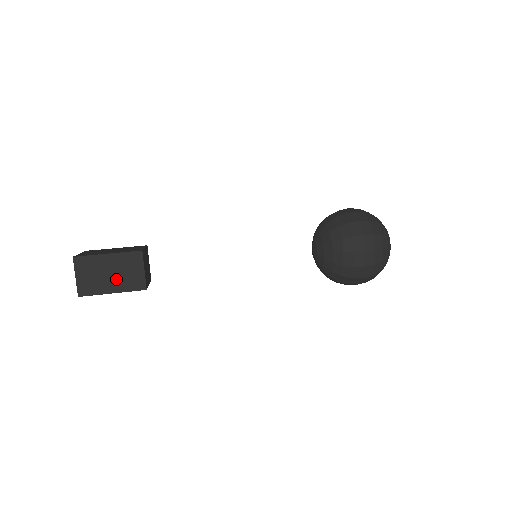
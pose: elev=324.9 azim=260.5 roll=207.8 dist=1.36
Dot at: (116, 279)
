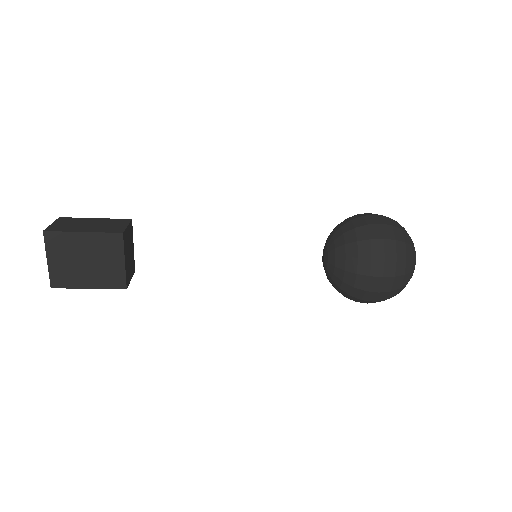
Dot at: (94, 227)
